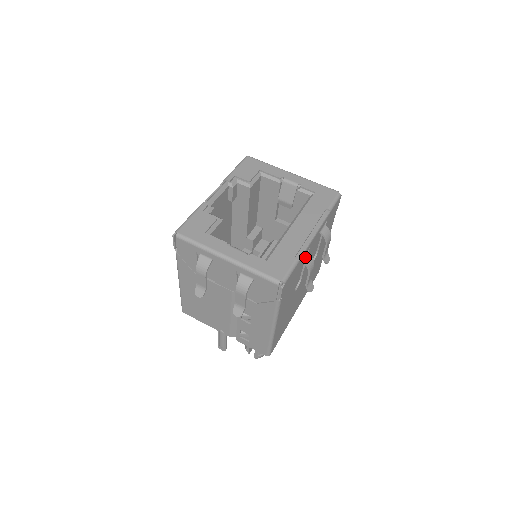
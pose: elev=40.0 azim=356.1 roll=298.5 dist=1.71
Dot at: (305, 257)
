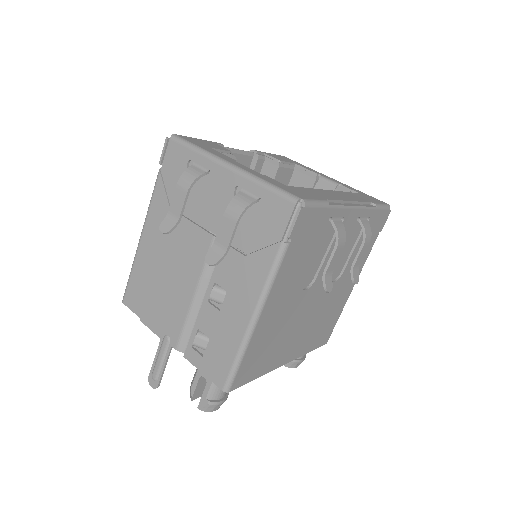
Dot at: (336, 220)
